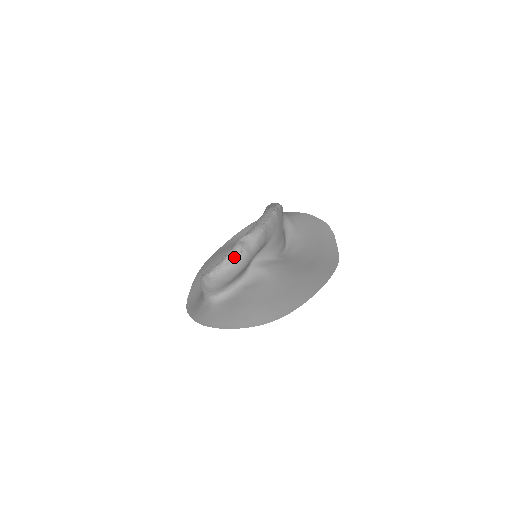
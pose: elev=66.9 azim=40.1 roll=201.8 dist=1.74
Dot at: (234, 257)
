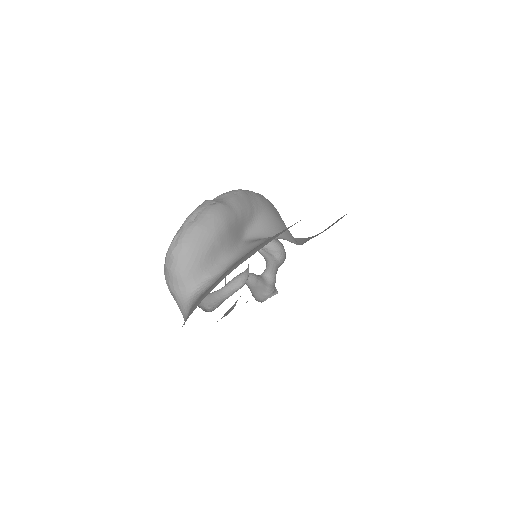
Dot at: (201, 210)
